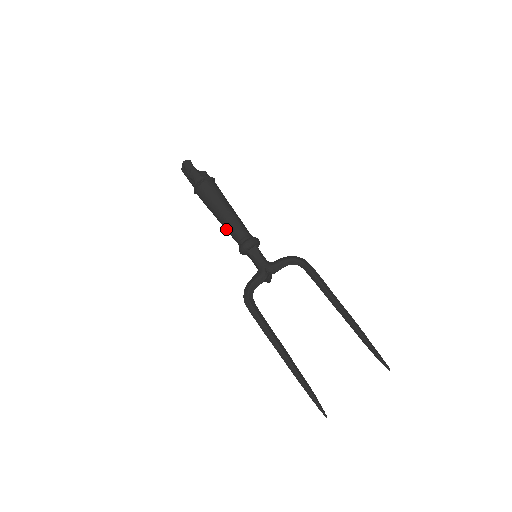
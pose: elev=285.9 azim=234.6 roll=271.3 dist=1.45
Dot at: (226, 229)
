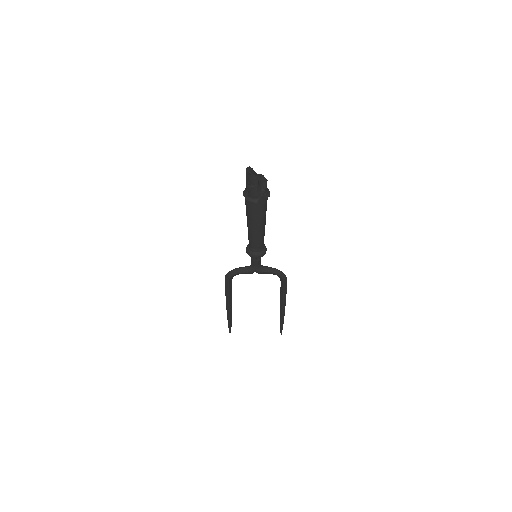
Dot at: (248, 233)
